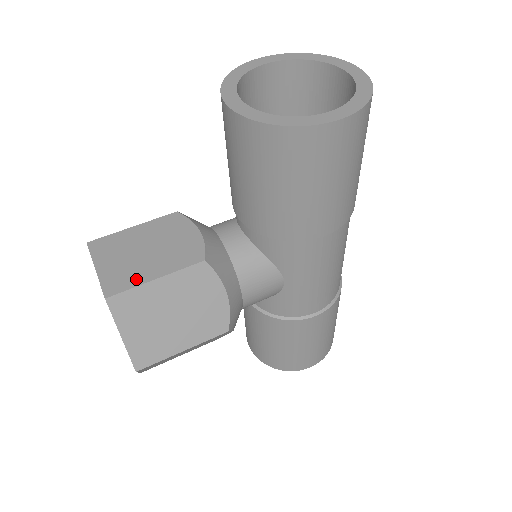
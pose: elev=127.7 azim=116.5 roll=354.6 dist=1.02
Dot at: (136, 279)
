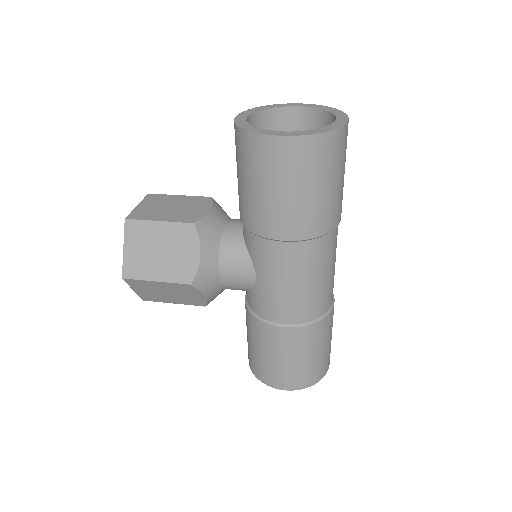
Dot at: (149, 217)
